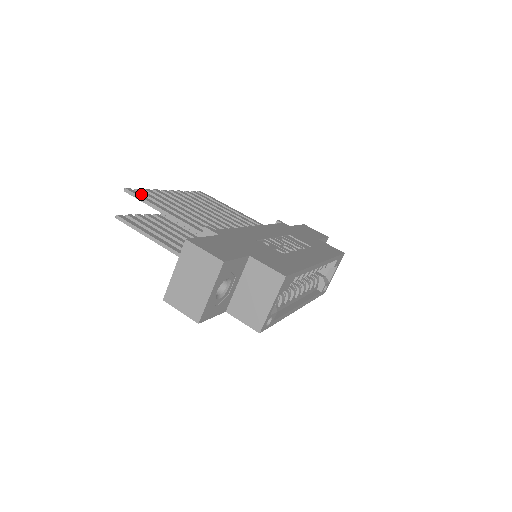
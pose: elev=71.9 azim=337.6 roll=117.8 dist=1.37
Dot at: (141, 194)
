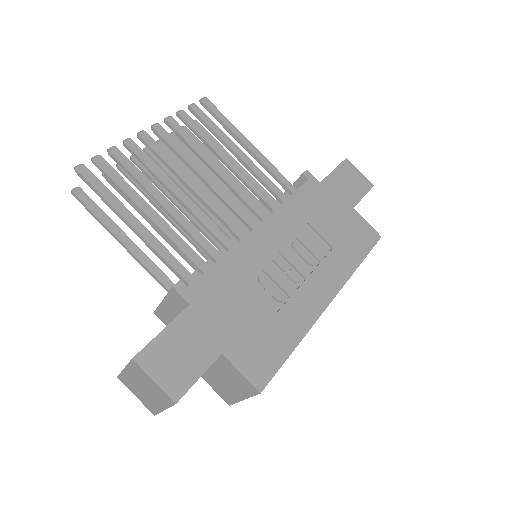
Dot at: (101, 170)
